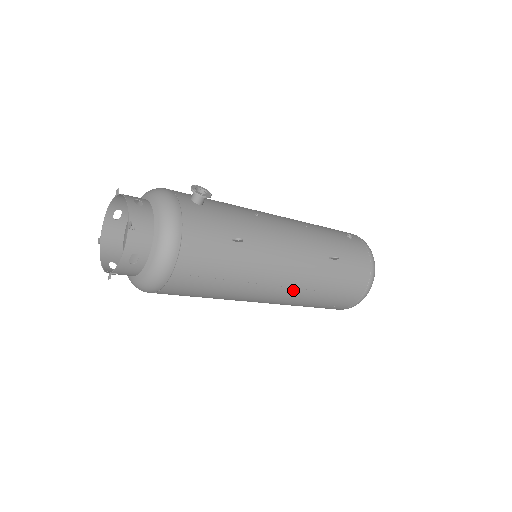
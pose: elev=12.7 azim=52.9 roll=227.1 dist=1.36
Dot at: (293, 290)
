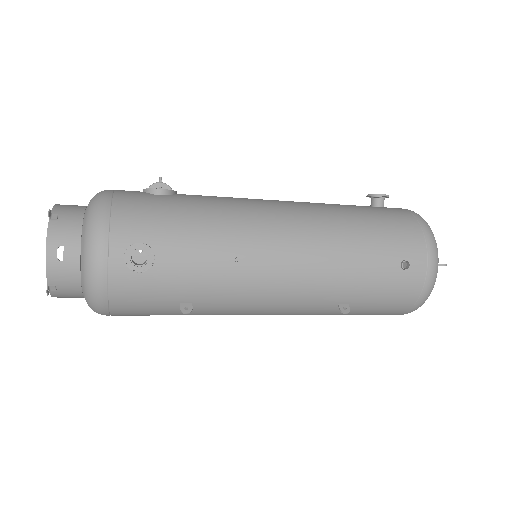
Dot at: occluded
